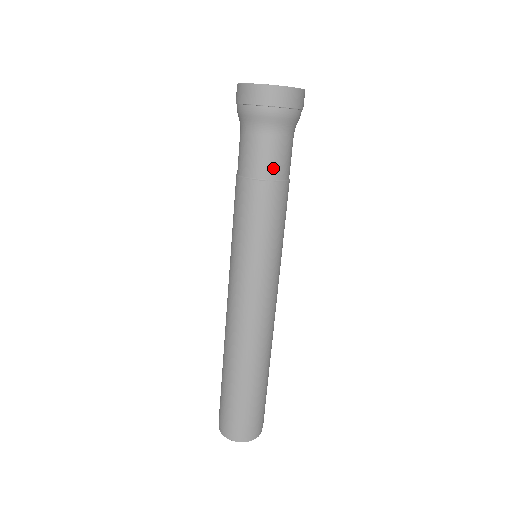
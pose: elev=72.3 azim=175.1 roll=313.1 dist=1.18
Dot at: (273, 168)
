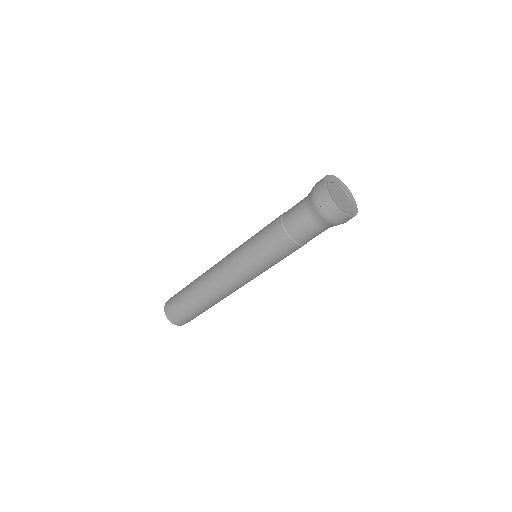
Dot at: (311, 239)
